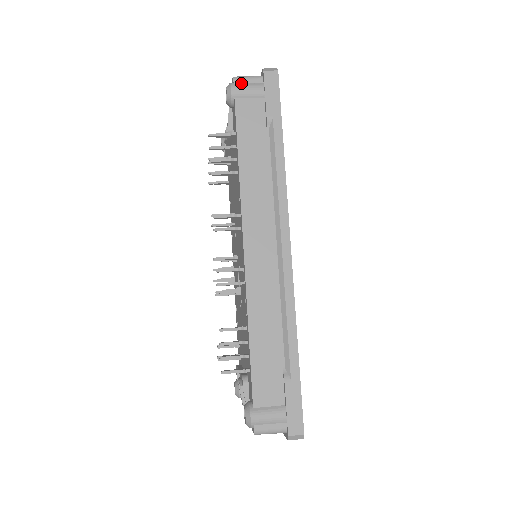
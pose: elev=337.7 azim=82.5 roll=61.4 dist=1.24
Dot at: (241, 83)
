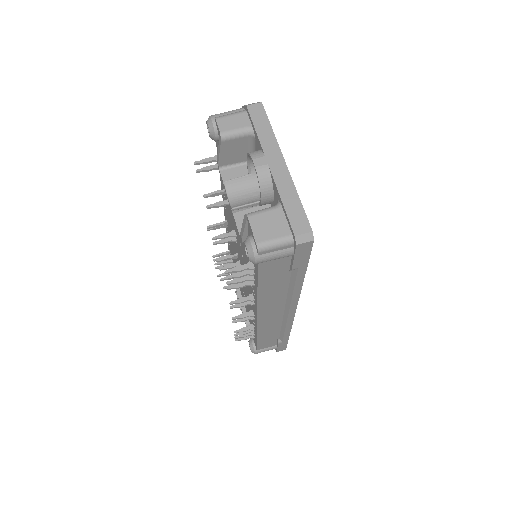
Dot at: (267, 253)
